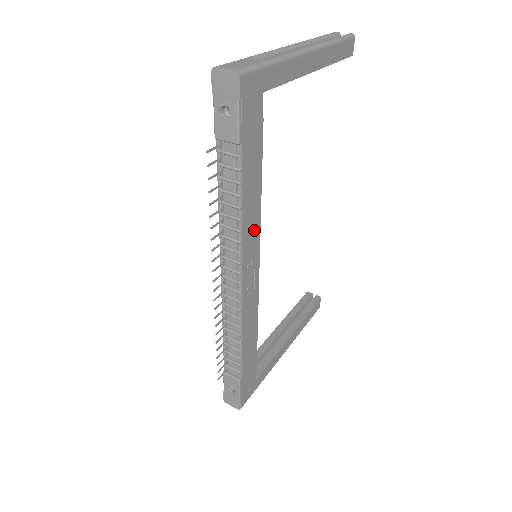
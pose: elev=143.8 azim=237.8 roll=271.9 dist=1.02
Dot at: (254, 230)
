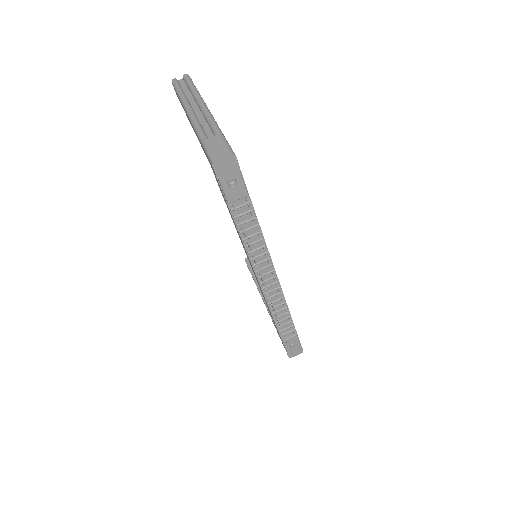
Dot at: occluded
